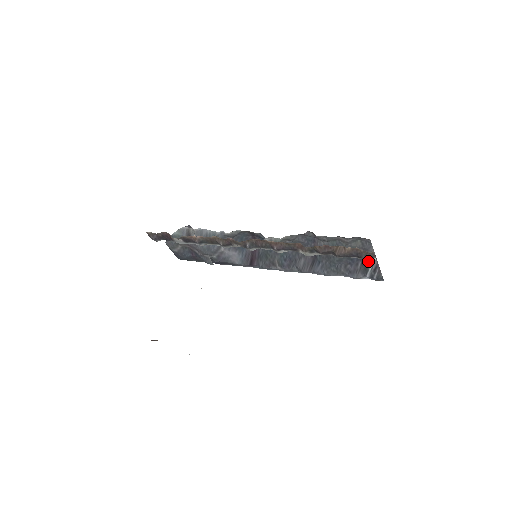
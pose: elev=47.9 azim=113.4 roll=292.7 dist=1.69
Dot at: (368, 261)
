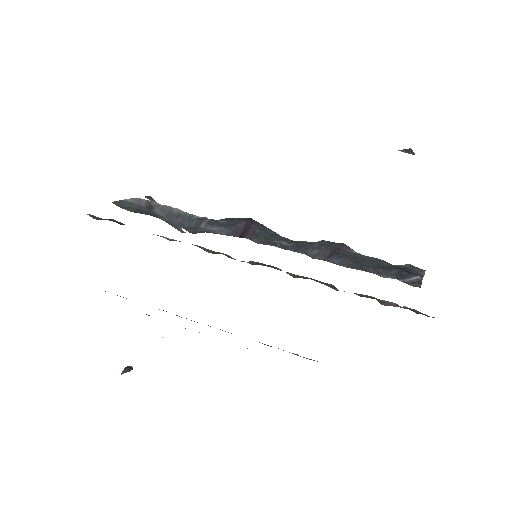
Dot at: (409, 275)
